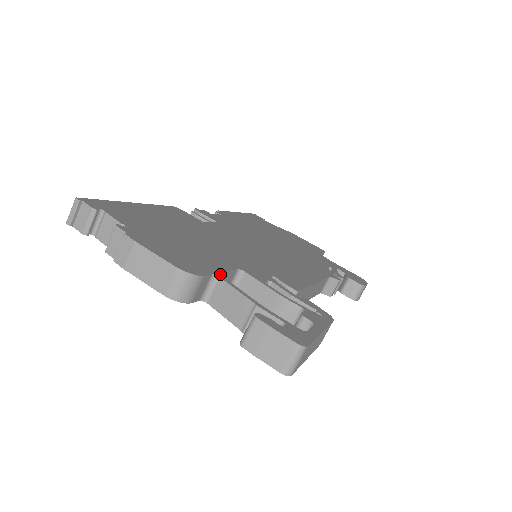
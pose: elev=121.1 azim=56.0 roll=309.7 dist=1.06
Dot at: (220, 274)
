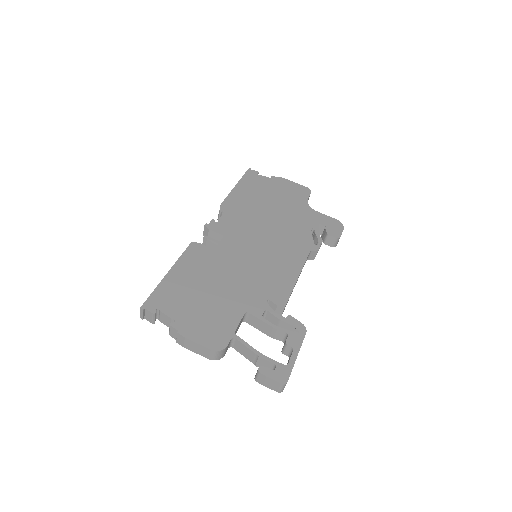
Dot at: (235, 334)
